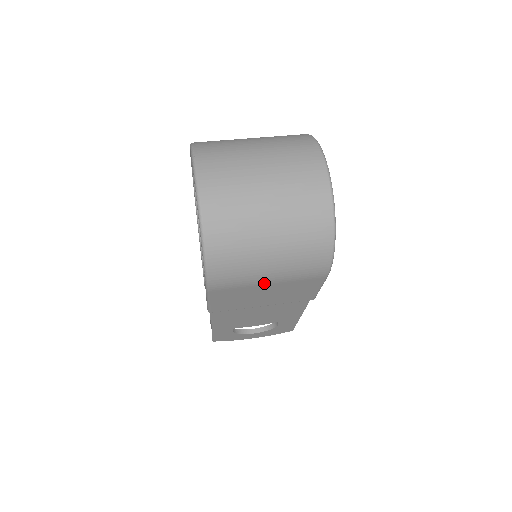
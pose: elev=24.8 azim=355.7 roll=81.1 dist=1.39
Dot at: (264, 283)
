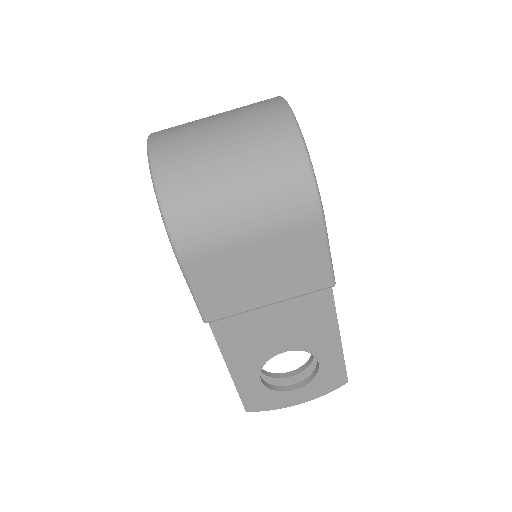
Dot at: (245, 241)
